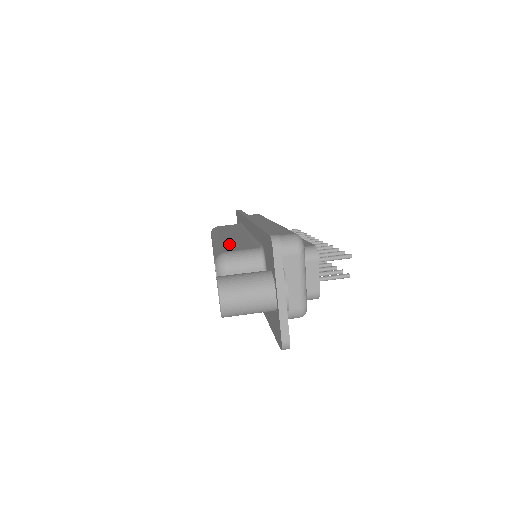
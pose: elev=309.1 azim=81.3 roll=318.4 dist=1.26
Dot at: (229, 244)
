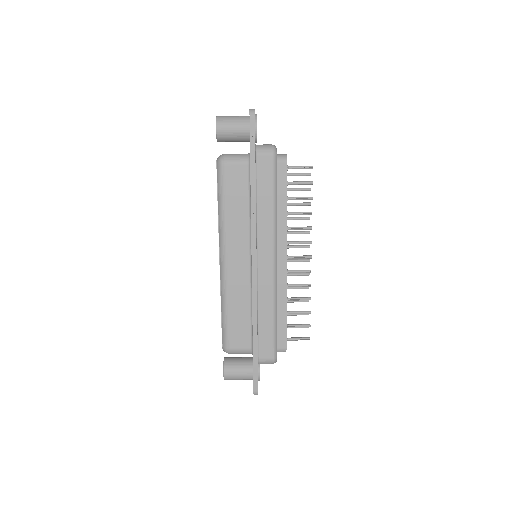
Dot at: (233, 319)
